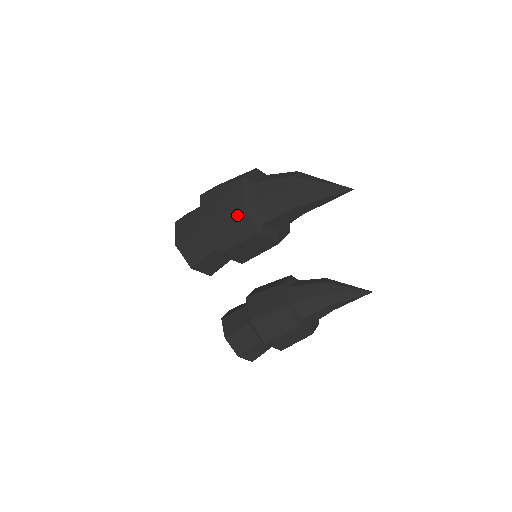
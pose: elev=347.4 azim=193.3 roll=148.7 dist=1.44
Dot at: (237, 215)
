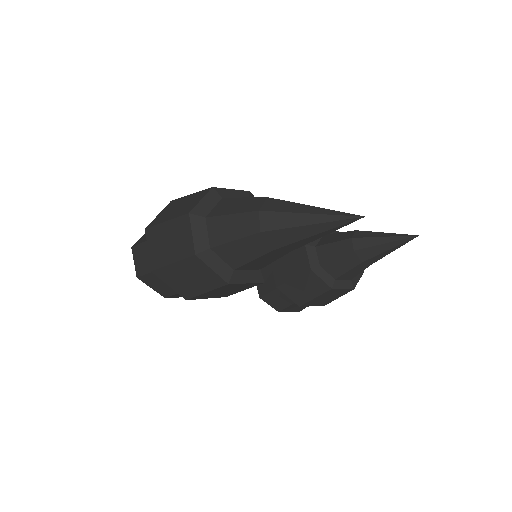
Dot at: (227, 287)
